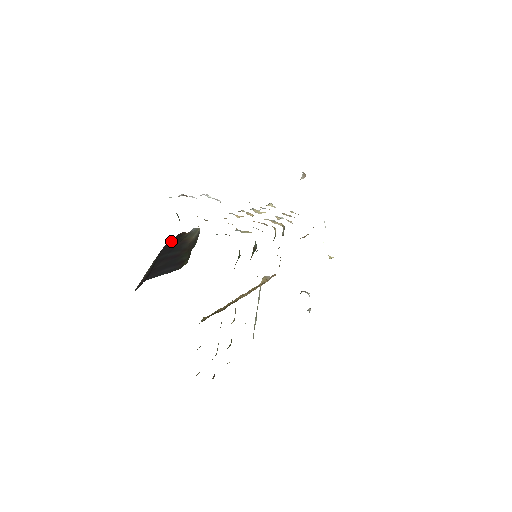
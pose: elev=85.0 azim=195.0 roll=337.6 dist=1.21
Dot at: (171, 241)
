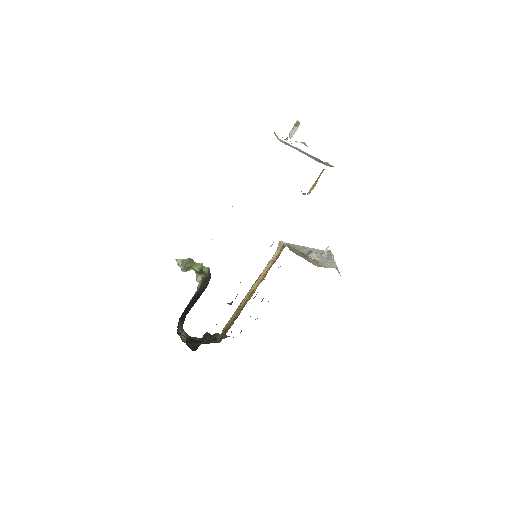
Dot at: occluded
